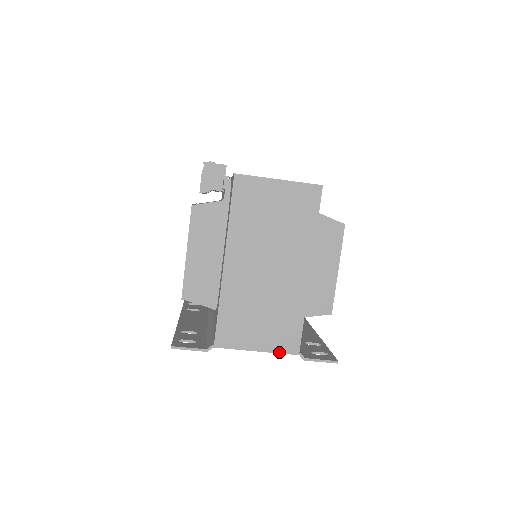
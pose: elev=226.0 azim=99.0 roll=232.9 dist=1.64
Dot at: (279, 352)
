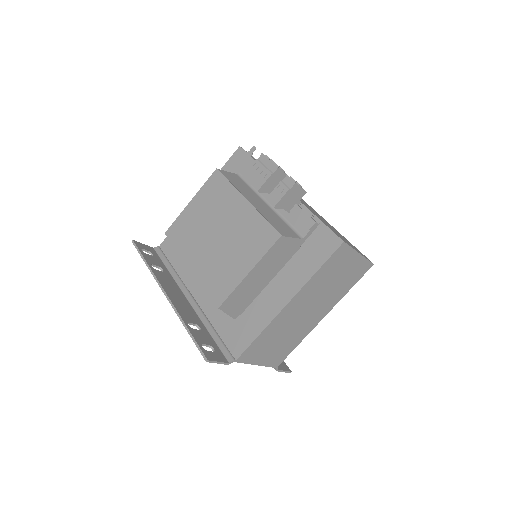
Dot at: (268, 366)
